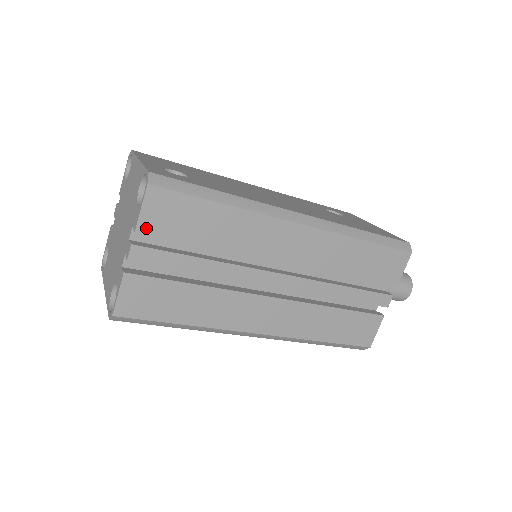
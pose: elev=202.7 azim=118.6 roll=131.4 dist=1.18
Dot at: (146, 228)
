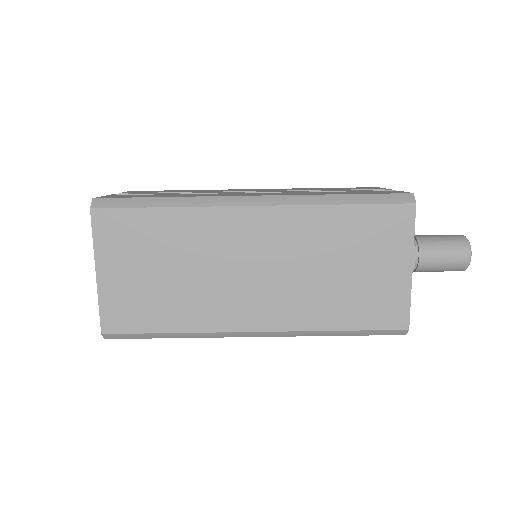
Dot at: occluded
